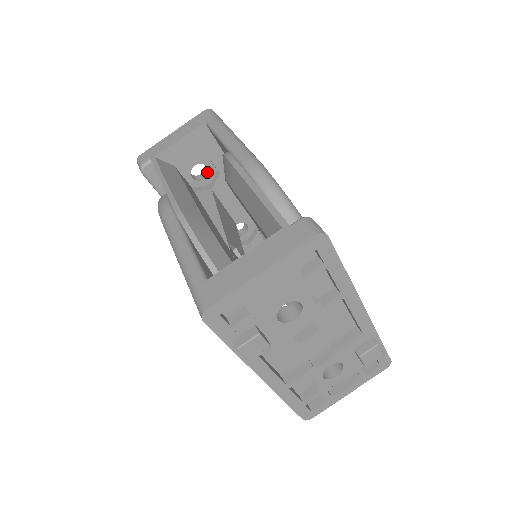
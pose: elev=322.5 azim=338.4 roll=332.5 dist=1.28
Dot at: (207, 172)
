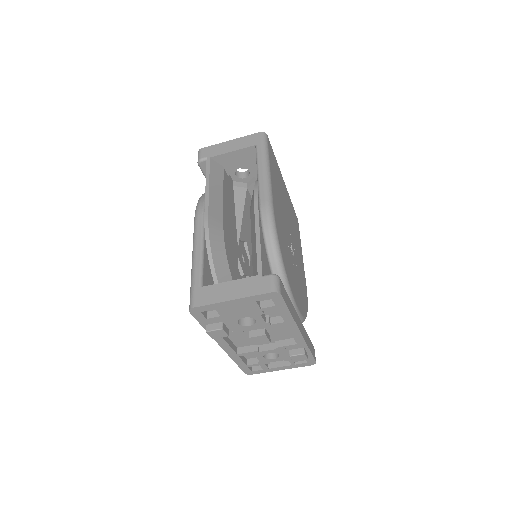
Dot at: (248, 174)
